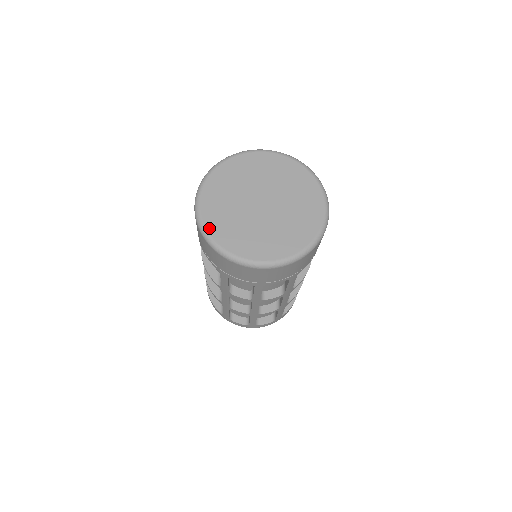
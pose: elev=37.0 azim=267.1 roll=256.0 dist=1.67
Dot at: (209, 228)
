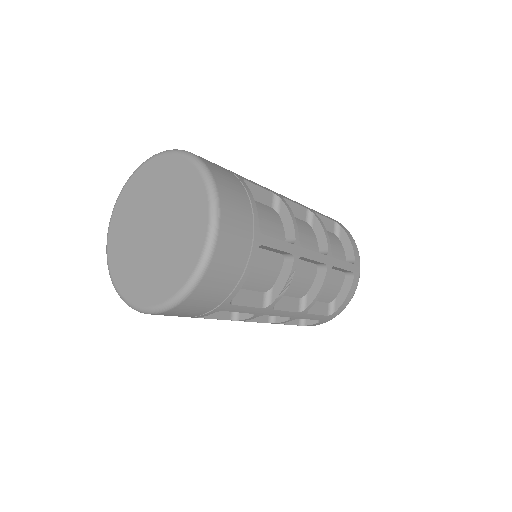
Dot at: (111, 265)
